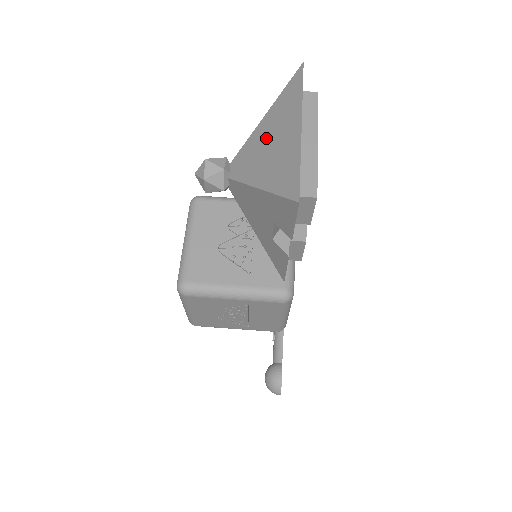
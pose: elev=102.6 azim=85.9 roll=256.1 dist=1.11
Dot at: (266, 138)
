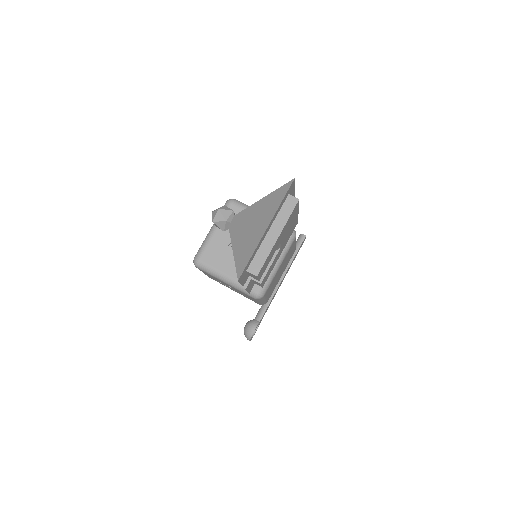
Dot at: (253, 217)
